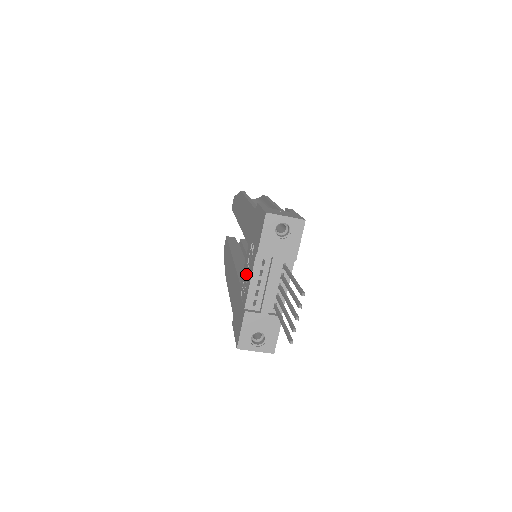
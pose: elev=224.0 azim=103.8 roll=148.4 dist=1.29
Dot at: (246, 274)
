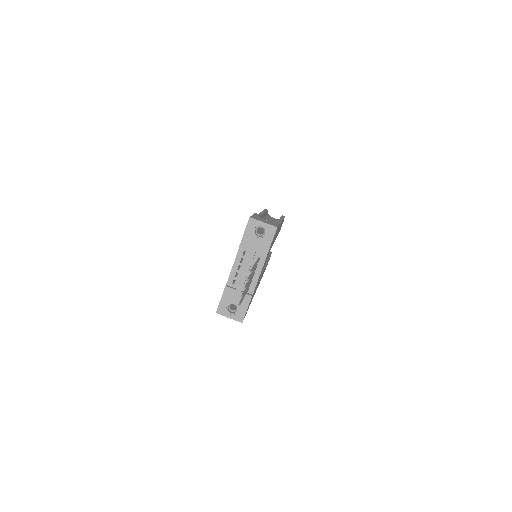
Dot at: occluded
